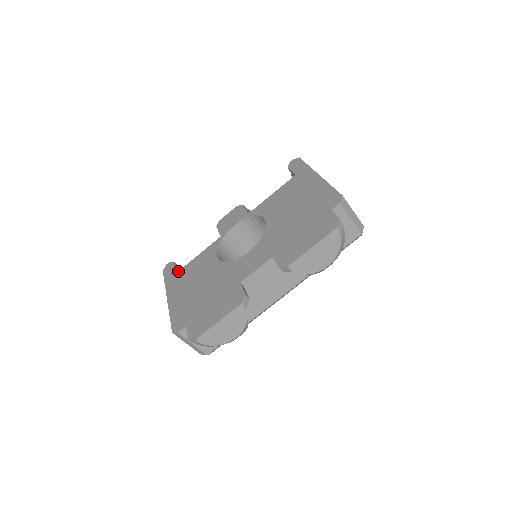
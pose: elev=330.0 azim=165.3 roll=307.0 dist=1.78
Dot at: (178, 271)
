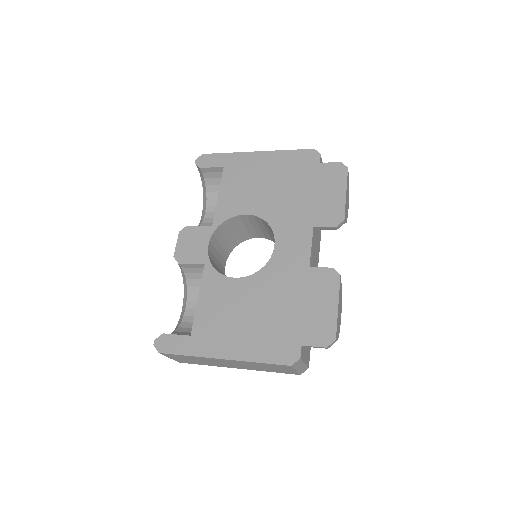
Dot at: (191, 331)
